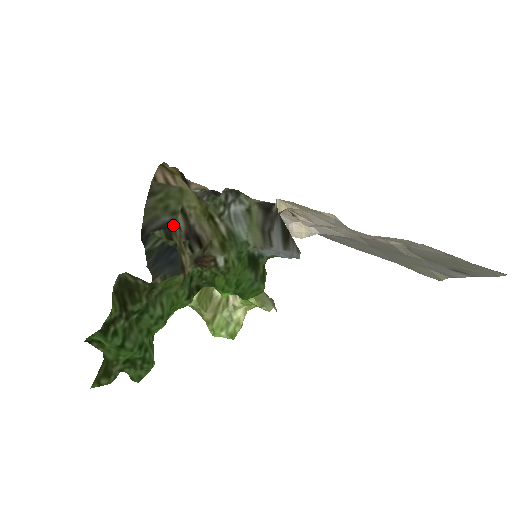
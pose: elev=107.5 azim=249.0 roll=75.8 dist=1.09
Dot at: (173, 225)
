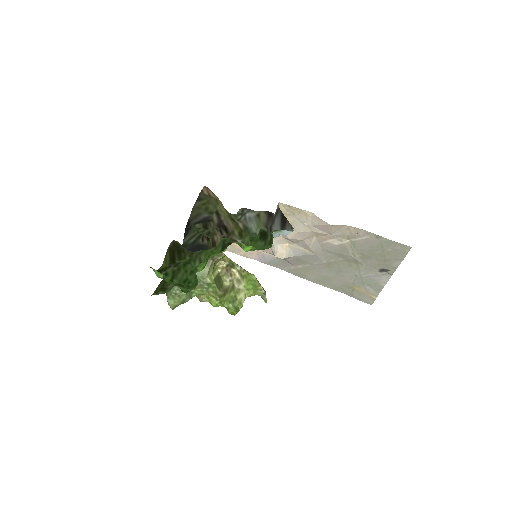
Dot at: (209, 220)
